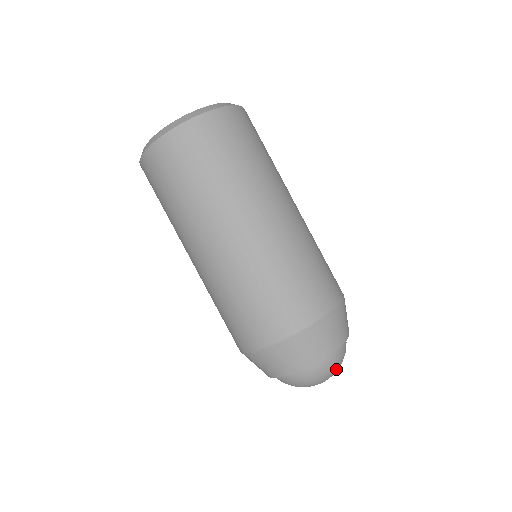
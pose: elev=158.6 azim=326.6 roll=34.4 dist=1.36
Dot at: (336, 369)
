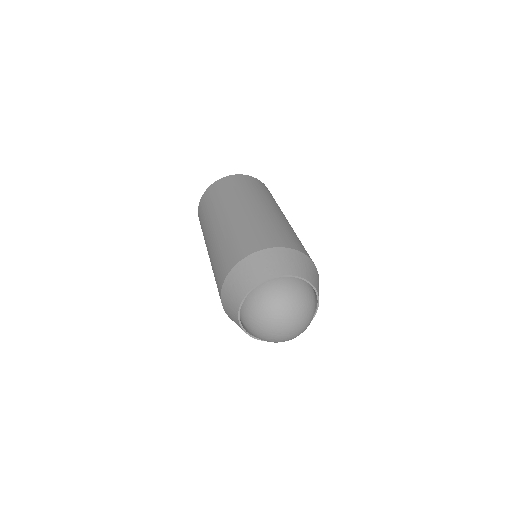
Dot at: (284, 302)
